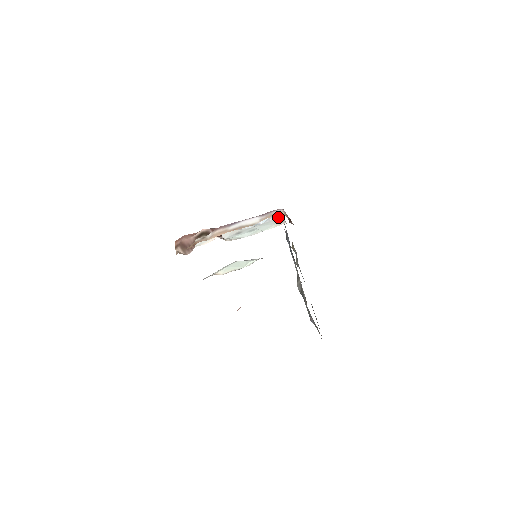
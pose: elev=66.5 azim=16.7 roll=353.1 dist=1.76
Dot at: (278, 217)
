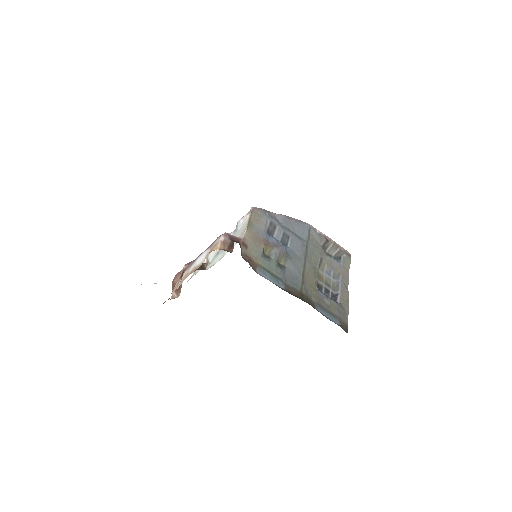
Dot at: (245, 222)
